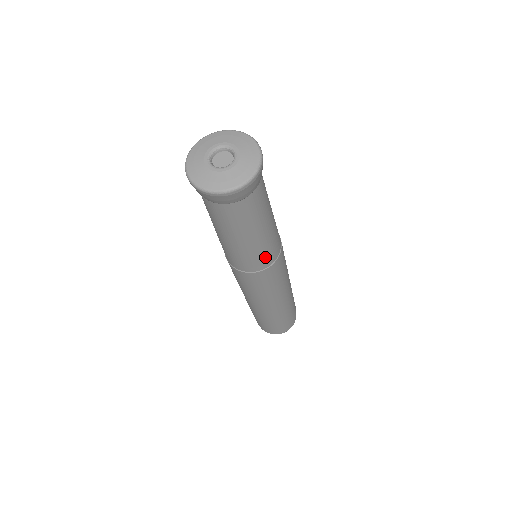
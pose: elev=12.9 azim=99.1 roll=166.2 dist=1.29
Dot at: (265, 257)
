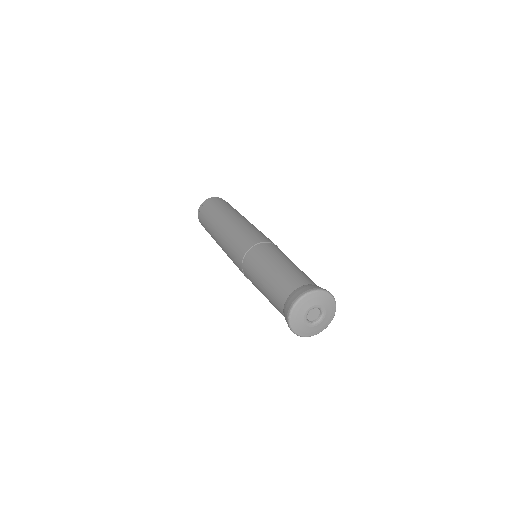
Dot at: occluded
